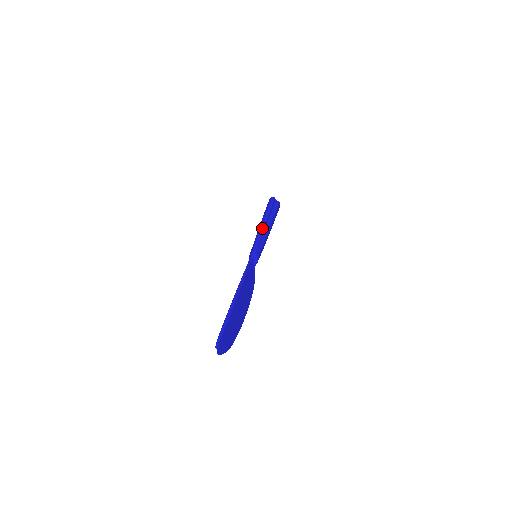
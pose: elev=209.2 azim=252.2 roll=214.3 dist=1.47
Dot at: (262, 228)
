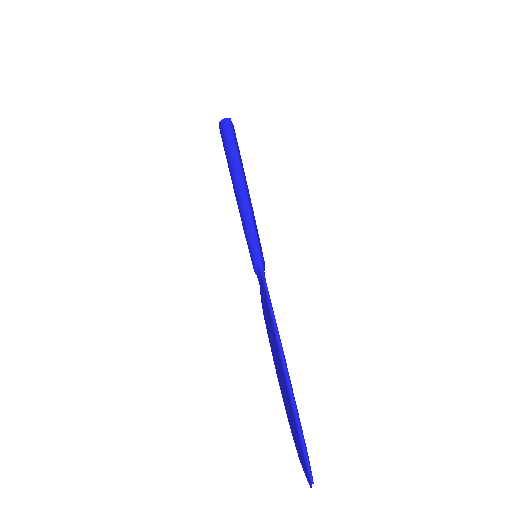
Dot at: (248, 200)
